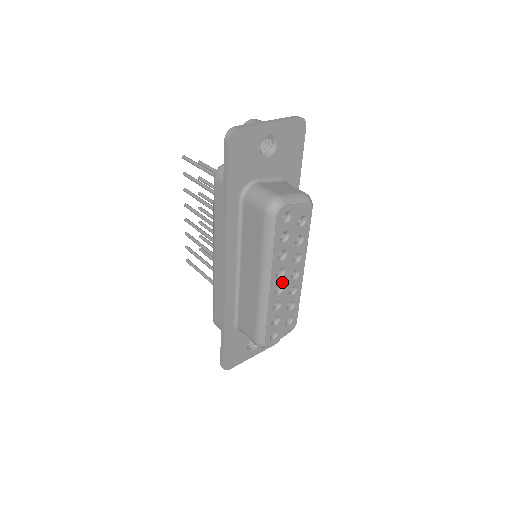
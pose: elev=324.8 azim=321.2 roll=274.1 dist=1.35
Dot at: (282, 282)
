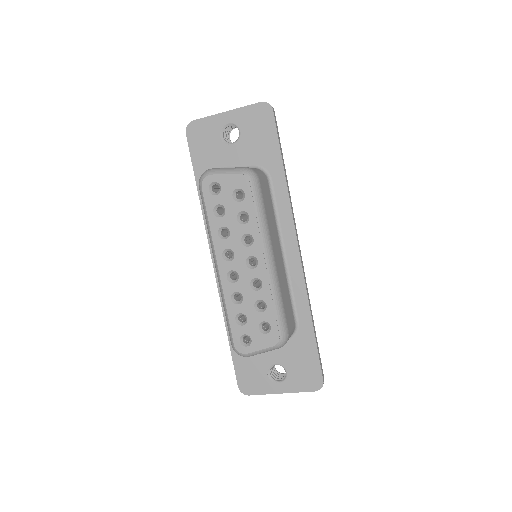
Dot at: (235, 267)
